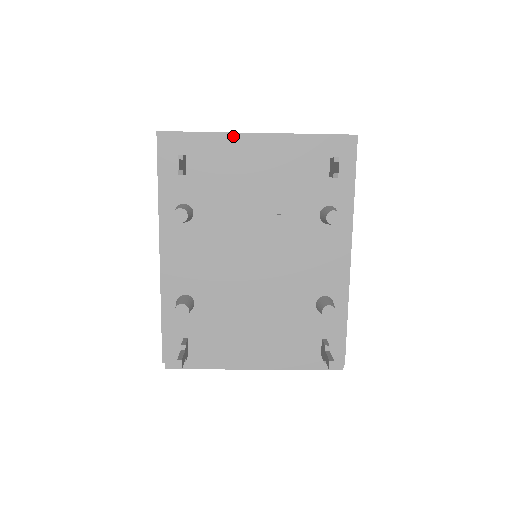
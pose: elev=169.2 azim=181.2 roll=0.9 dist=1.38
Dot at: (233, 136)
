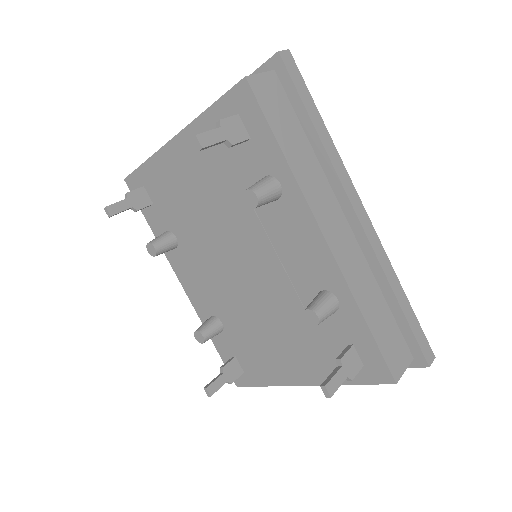
Dot at: occluded
